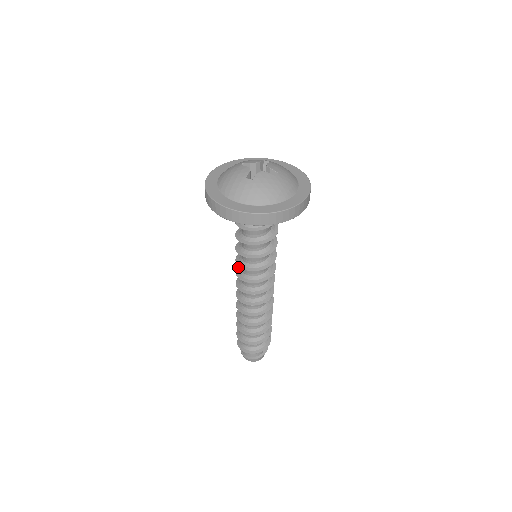
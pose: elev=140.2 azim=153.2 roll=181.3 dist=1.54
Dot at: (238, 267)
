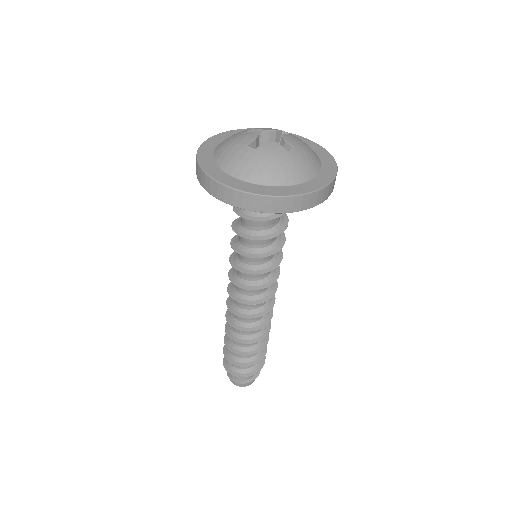
Dot at: occluded
